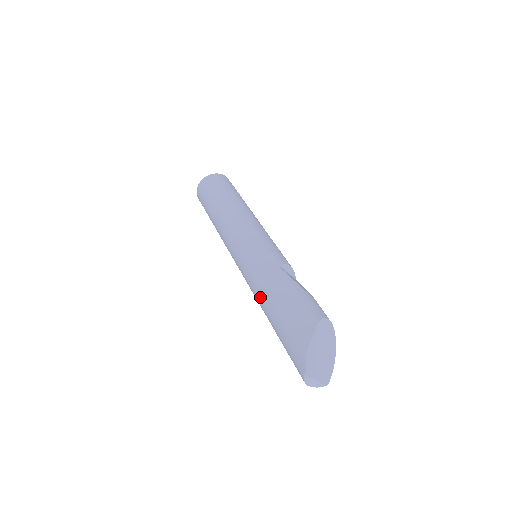
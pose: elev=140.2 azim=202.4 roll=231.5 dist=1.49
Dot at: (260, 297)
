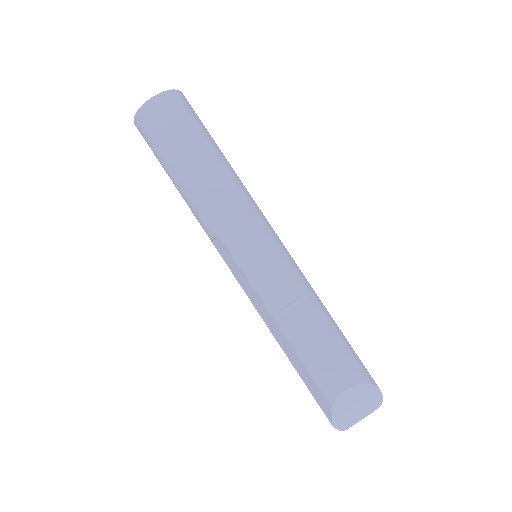
Dot at: occluded
